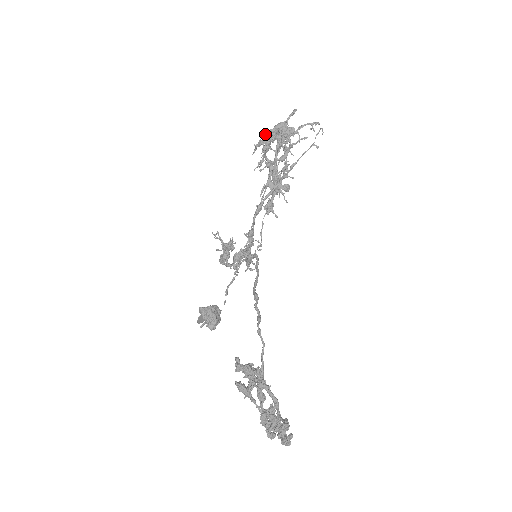
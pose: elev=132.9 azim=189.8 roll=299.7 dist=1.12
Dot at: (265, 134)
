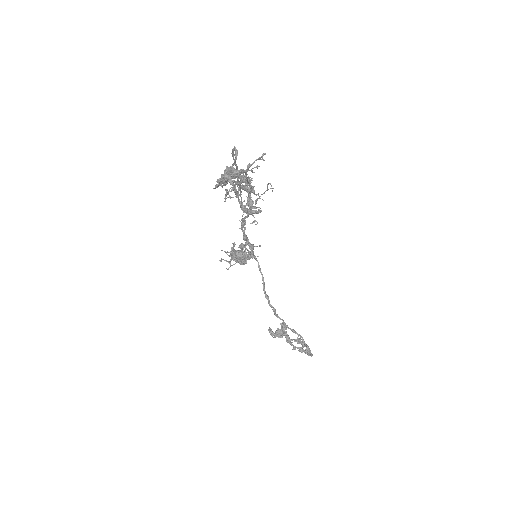
Dot at: (219, 182)
